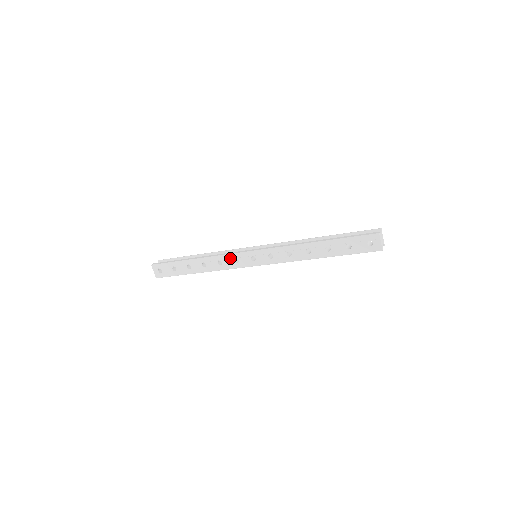
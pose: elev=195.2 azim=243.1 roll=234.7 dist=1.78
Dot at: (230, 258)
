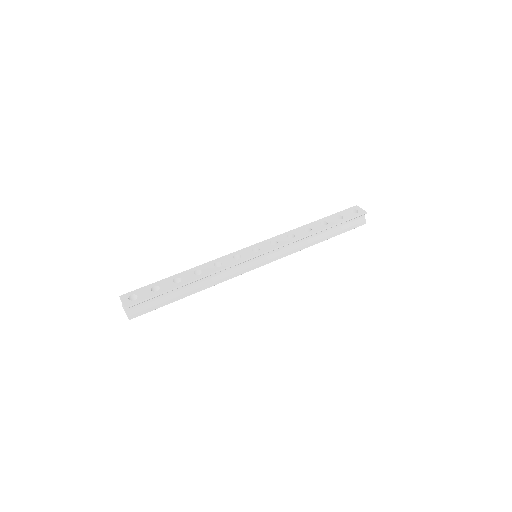
Dot at: occluded
